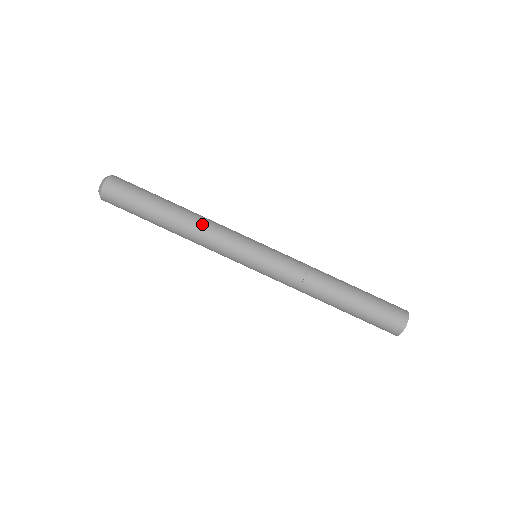
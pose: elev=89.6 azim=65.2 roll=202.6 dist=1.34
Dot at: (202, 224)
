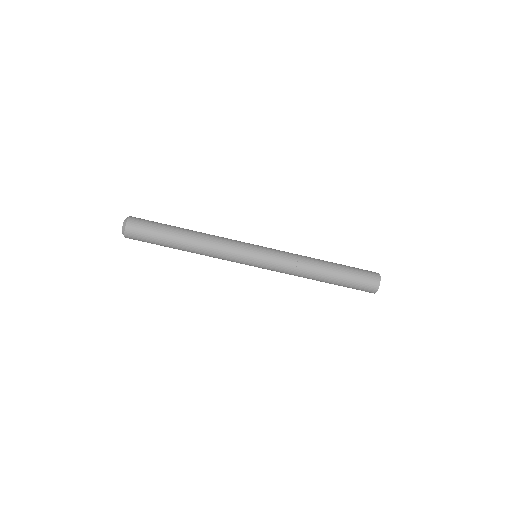
Dot at: (208, 248)
